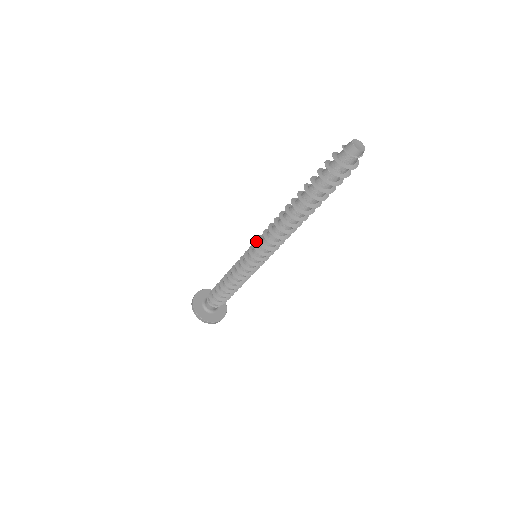
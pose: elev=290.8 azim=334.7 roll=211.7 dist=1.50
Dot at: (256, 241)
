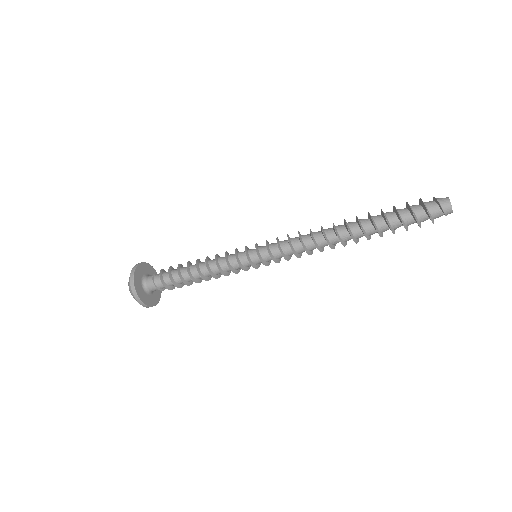
Dot at: (267, 241)
